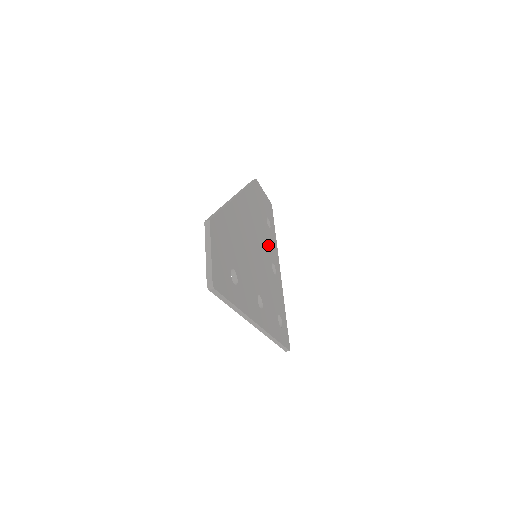
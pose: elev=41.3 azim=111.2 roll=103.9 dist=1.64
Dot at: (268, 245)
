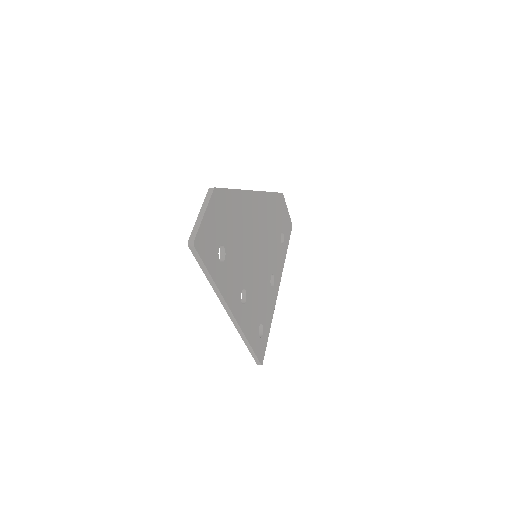
Dot at: (274, 256)
